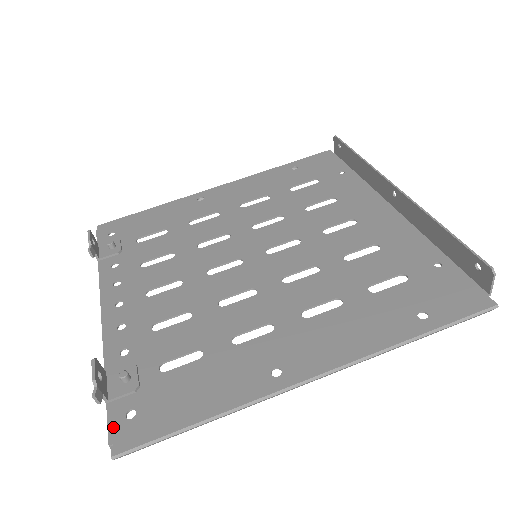
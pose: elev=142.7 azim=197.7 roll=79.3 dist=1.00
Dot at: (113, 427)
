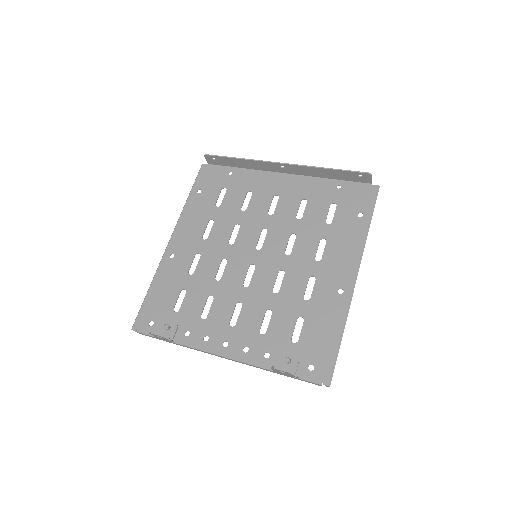
Dot at: (312, 379)
